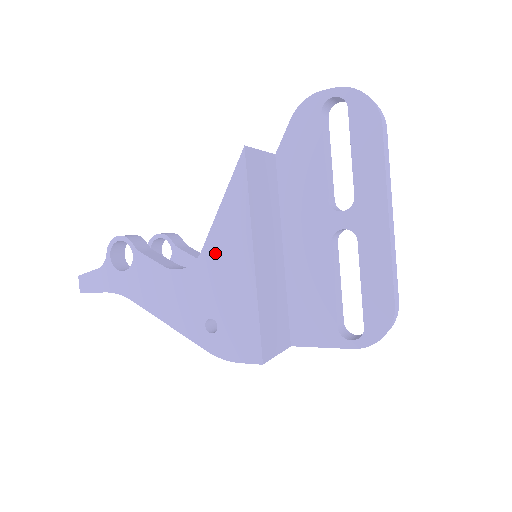
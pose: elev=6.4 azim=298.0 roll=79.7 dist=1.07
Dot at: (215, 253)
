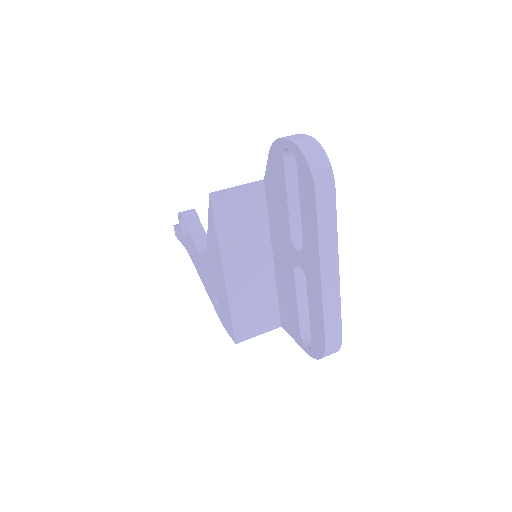
Dot at: (211, 258)
